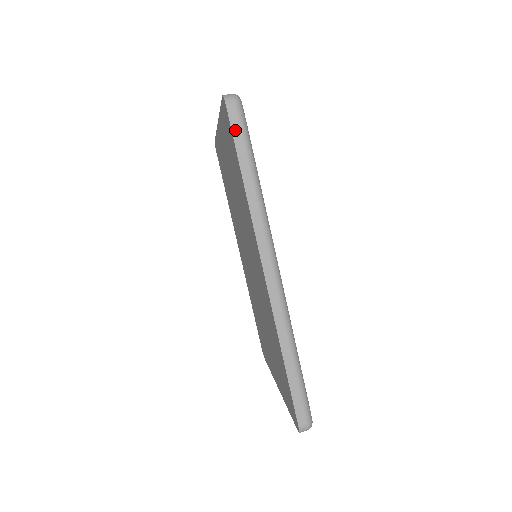
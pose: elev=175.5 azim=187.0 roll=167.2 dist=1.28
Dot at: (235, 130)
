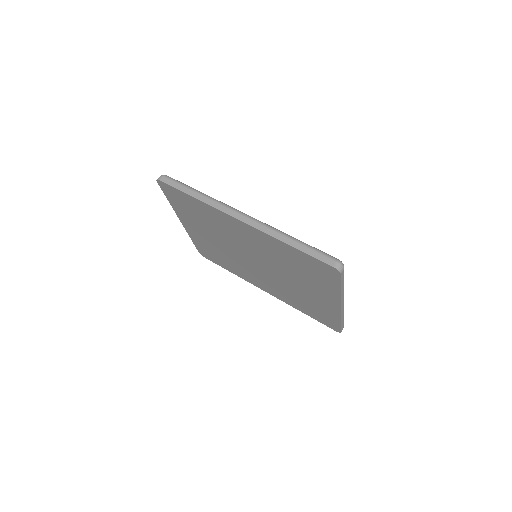
Dot at: (172, 184)
